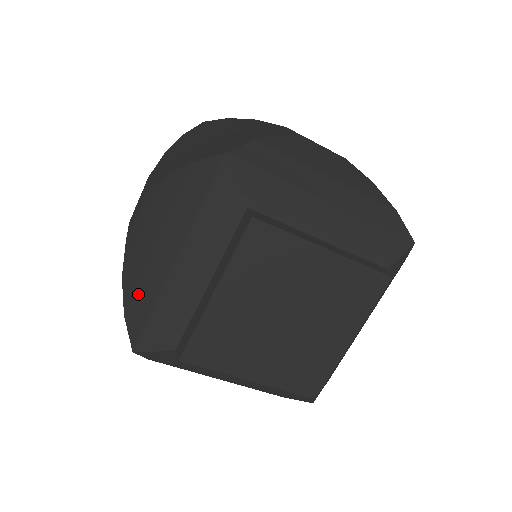
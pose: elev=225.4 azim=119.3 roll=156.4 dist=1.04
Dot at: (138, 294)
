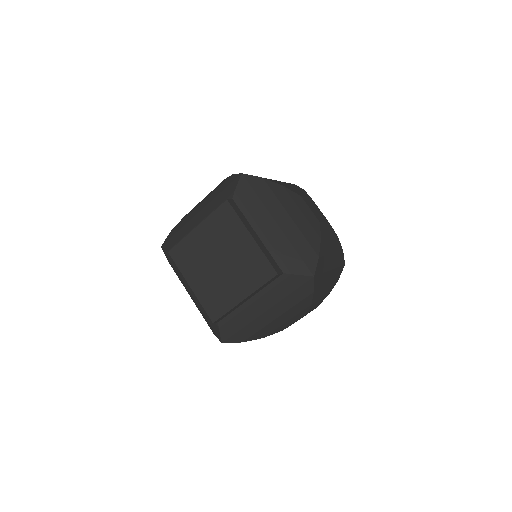
Dot at: (181, 223)
